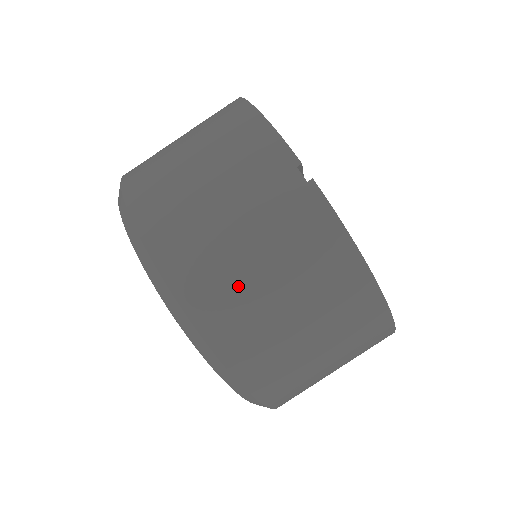
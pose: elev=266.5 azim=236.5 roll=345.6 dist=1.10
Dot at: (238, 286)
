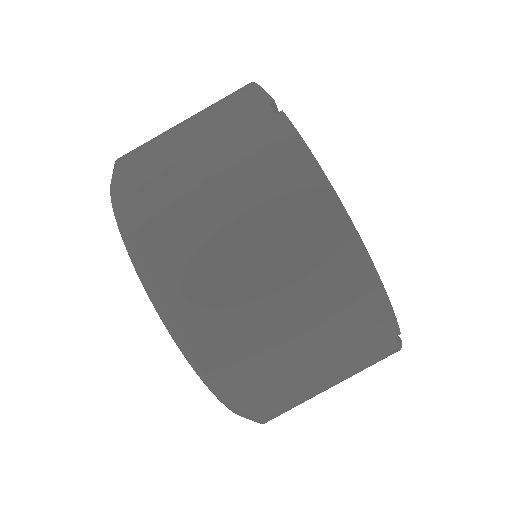
Dot at: (191, 209)
